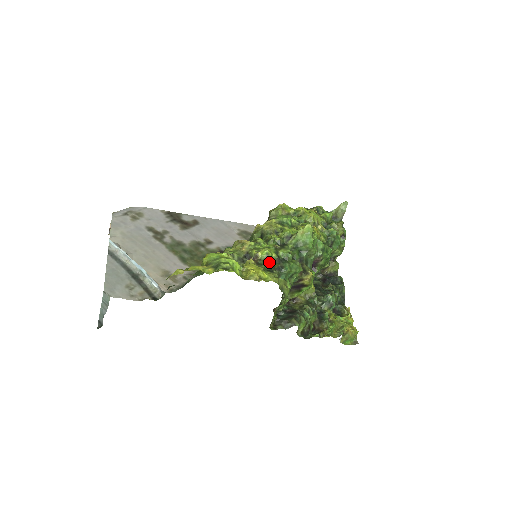
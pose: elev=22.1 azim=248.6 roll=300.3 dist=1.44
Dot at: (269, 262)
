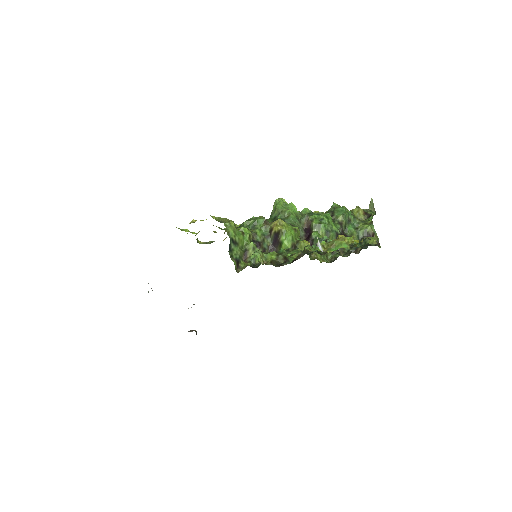
Dot at: occluded
